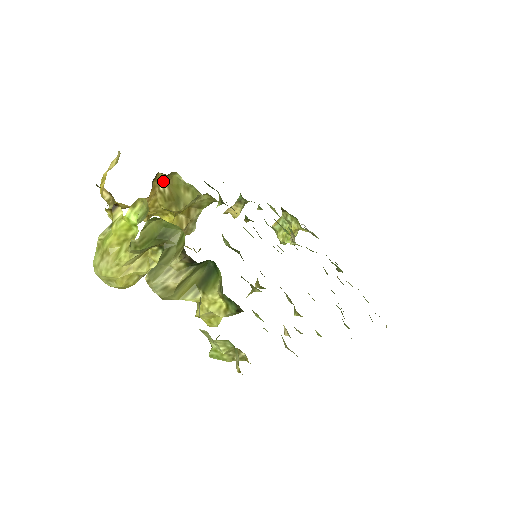
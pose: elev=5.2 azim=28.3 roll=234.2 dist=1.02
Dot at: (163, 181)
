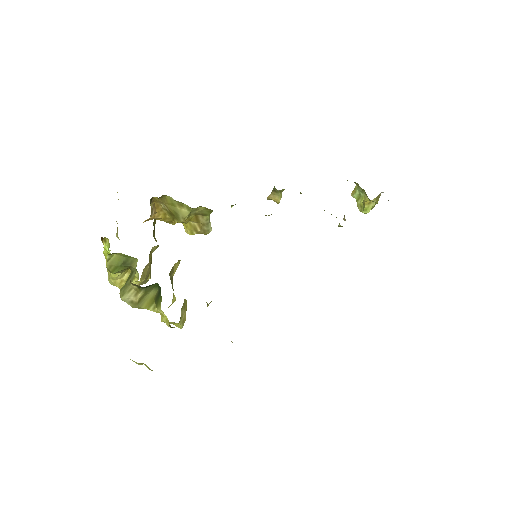
Dot at: (160, 202)
